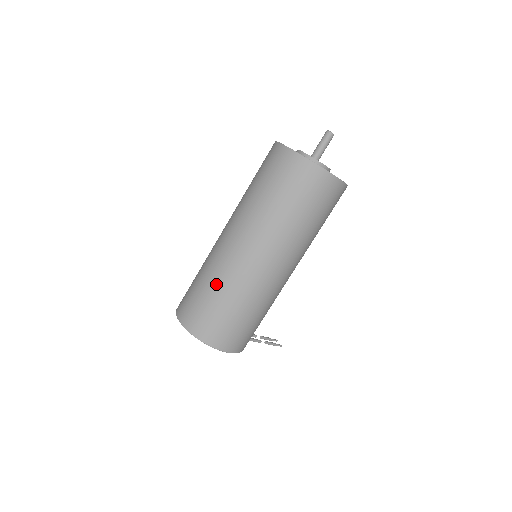
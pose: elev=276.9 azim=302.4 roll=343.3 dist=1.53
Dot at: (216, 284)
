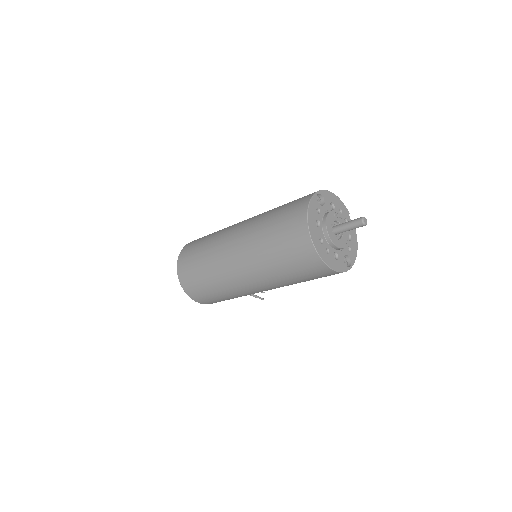
Dot at: (207, 264)
